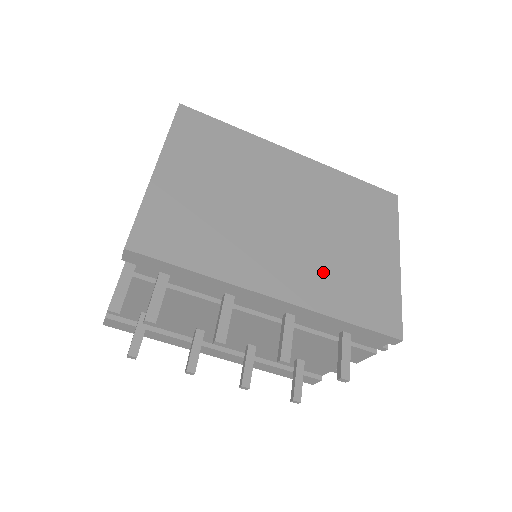
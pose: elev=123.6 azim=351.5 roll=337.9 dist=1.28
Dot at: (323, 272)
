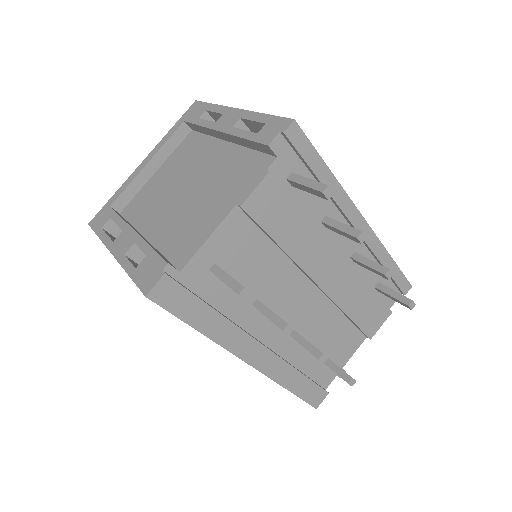
Dot at: occluded
